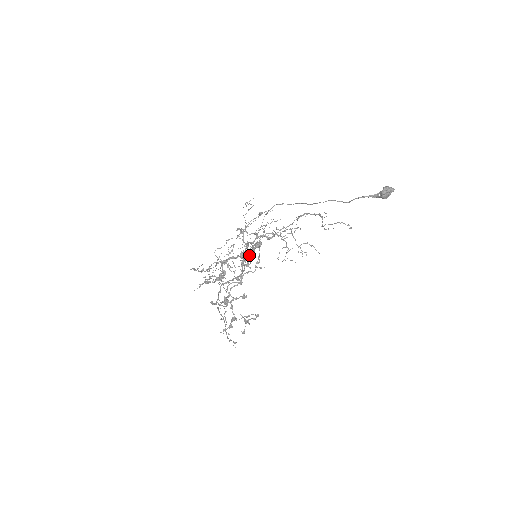
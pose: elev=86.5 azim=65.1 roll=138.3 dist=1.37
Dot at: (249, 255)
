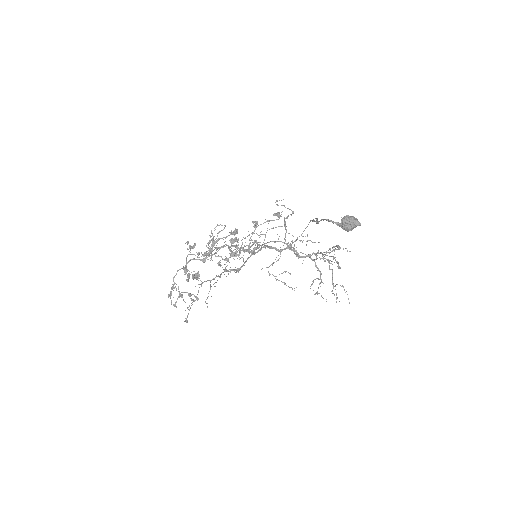
Dot at: (250, 251)
